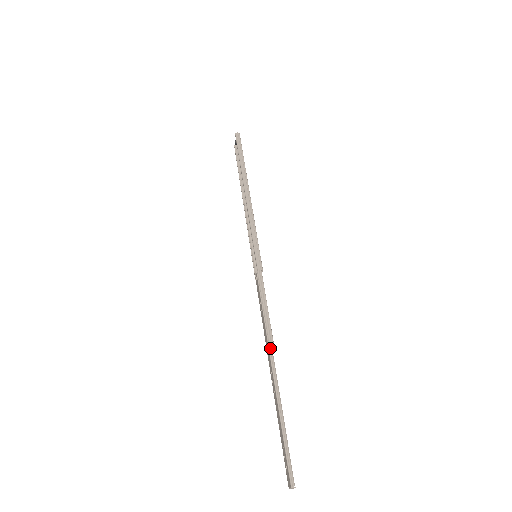
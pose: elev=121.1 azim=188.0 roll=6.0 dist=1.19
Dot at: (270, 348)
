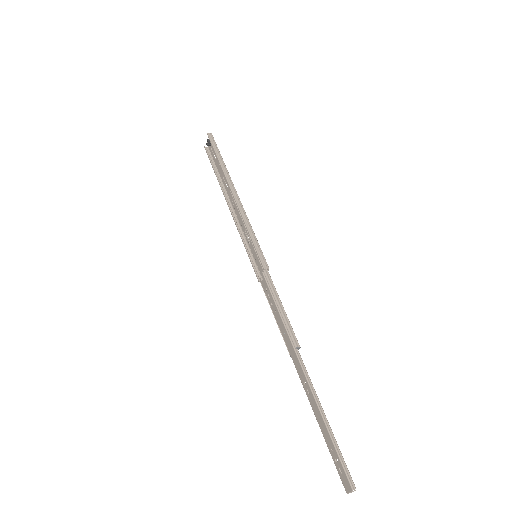
Dot at: (296, 348)
